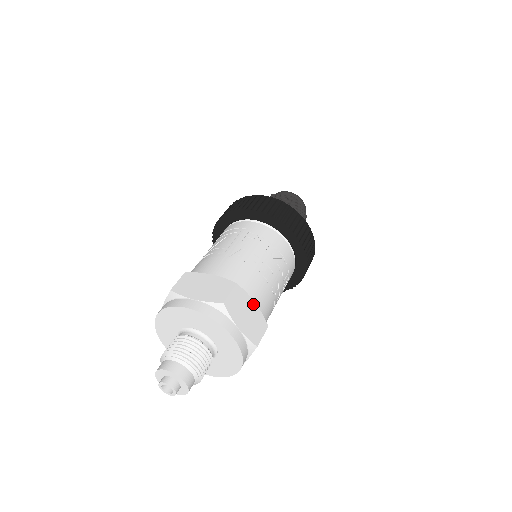
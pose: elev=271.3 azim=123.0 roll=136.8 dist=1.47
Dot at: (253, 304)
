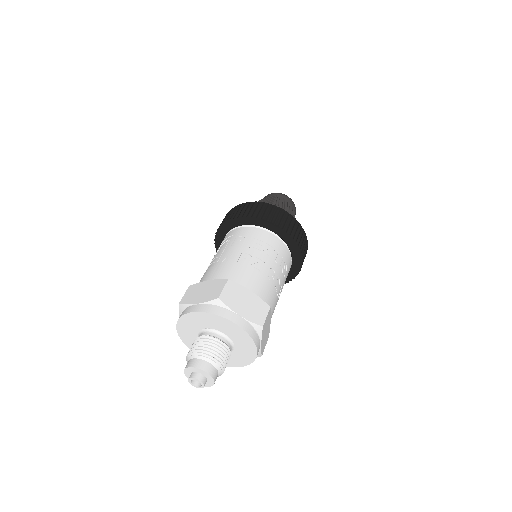
Dot at: (249, 293)
